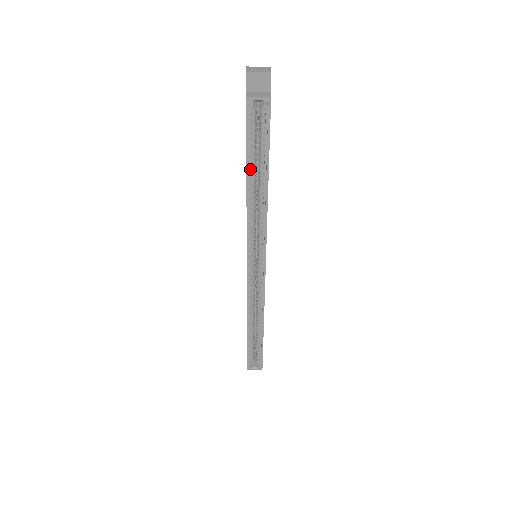
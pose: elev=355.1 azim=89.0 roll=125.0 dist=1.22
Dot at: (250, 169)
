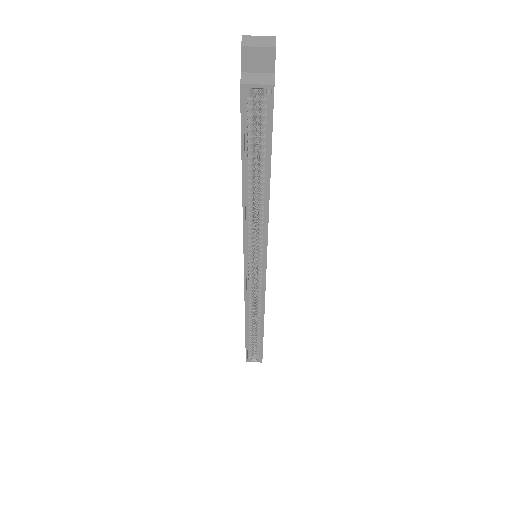
Dot at: (247, 169)
